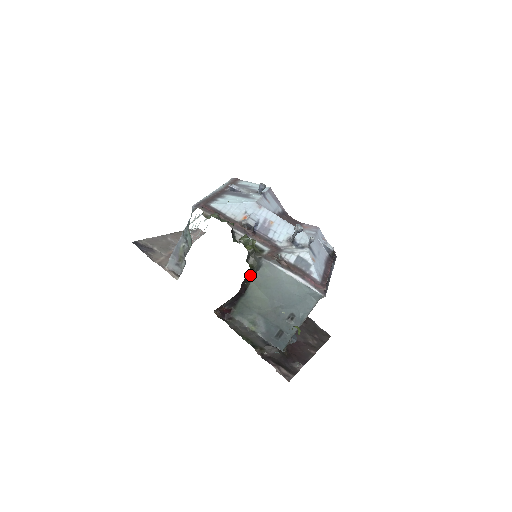
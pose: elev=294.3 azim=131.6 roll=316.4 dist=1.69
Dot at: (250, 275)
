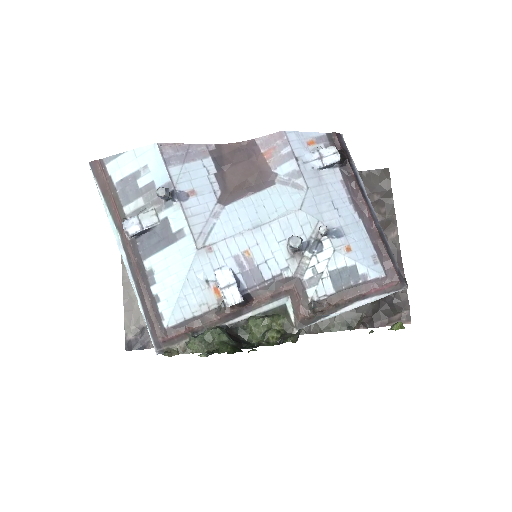
Dot at: occluded
